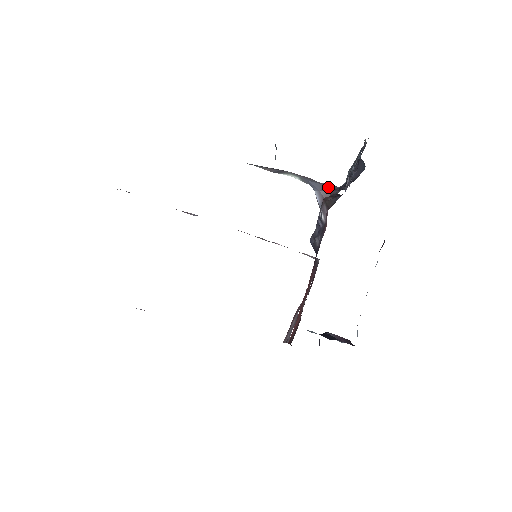
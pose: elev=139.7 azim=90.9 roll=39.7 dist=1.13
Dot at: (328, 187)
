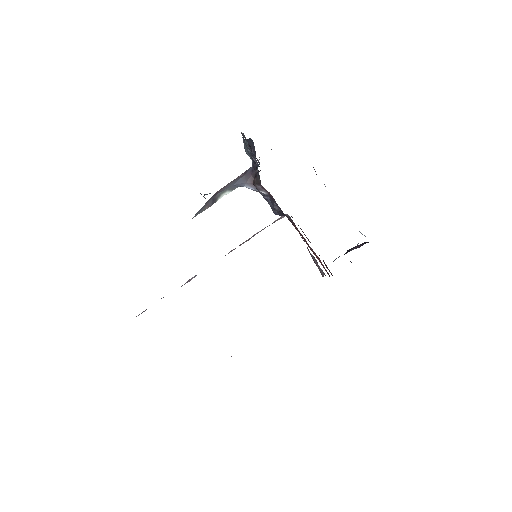
Dot at: (247, 174)
